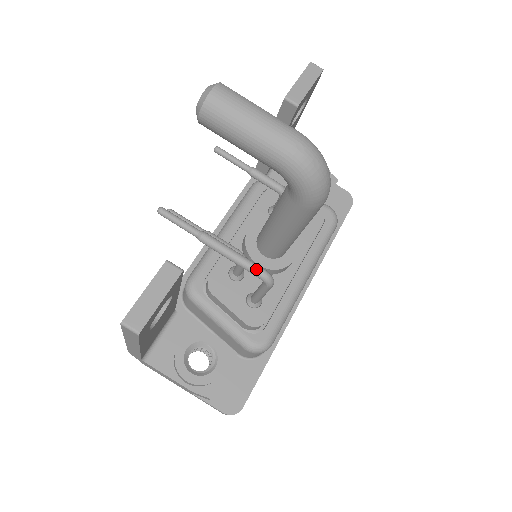
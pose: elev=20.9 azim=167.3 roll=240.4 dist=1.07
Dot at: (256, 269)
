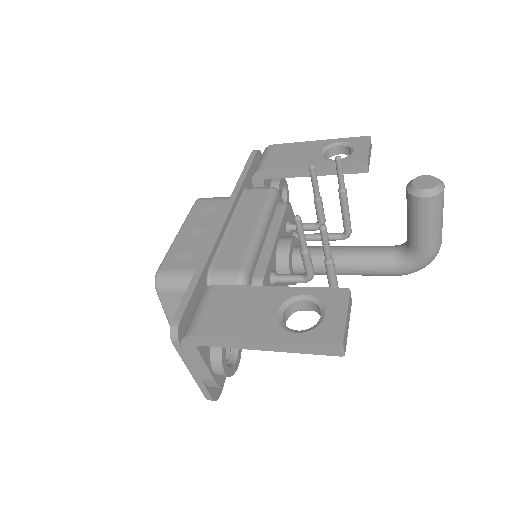
Dot at: occluded
